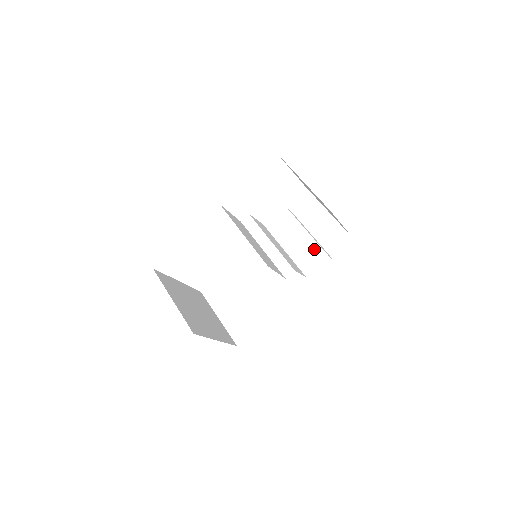
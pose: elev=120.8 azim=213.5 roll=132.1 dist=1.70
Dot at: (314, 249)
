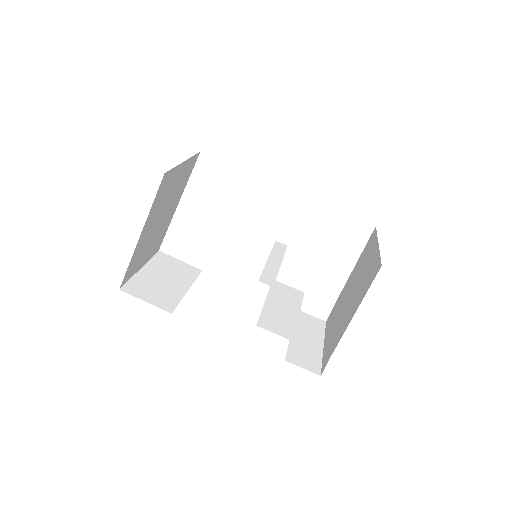
Dot at: (289, 325)
